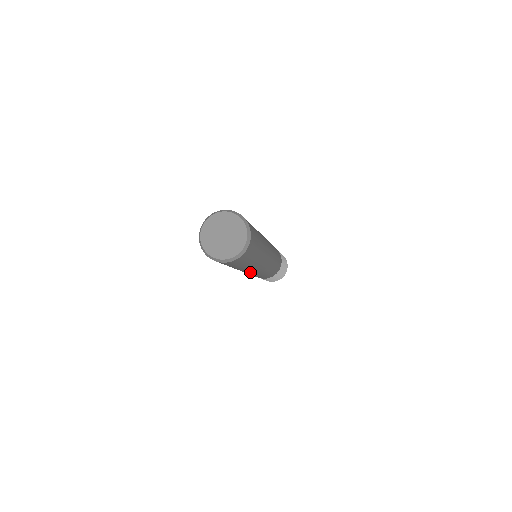
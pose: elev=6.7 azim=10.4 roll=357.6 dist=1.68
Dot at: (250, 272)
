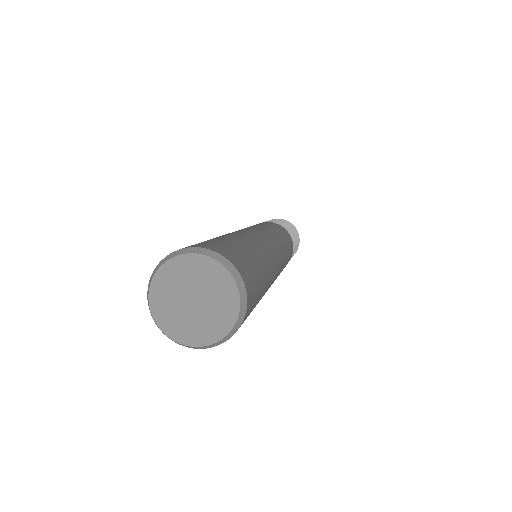
Dot at: occluded
